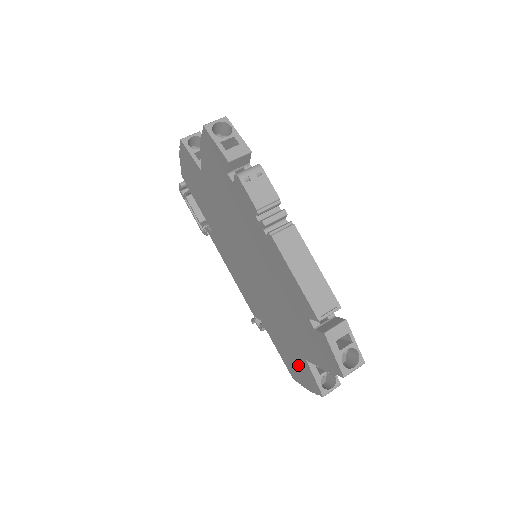
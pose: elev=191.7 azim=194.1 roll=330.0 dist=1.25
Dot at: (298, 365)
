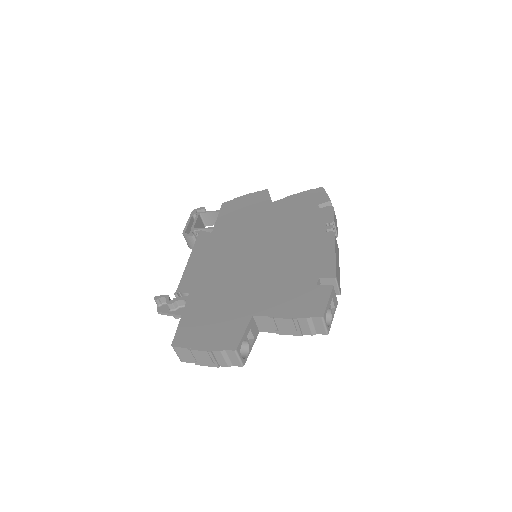
Dot at: (220, 325)
